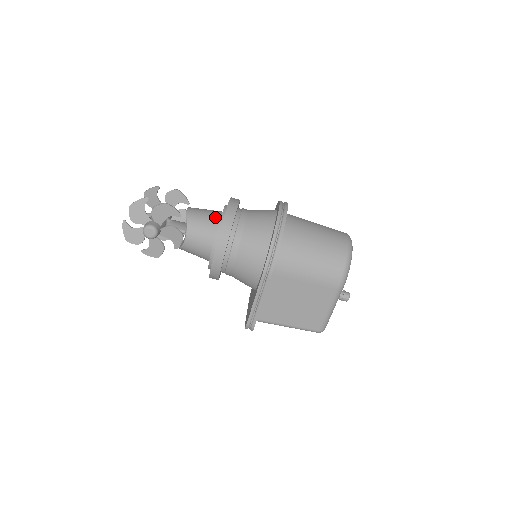
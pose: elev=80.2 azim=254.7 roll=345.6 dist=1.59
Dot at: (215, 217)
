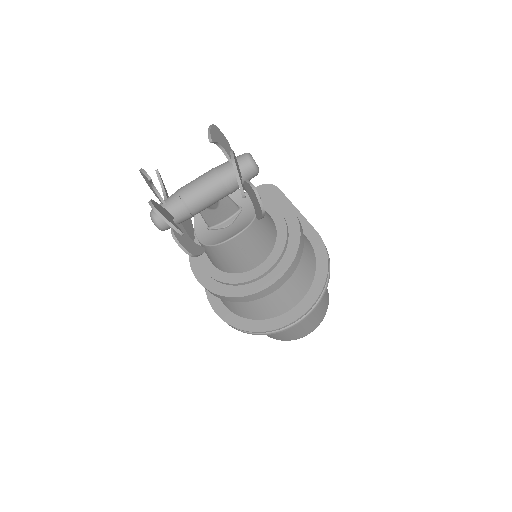
Dot at: (238, 269)
